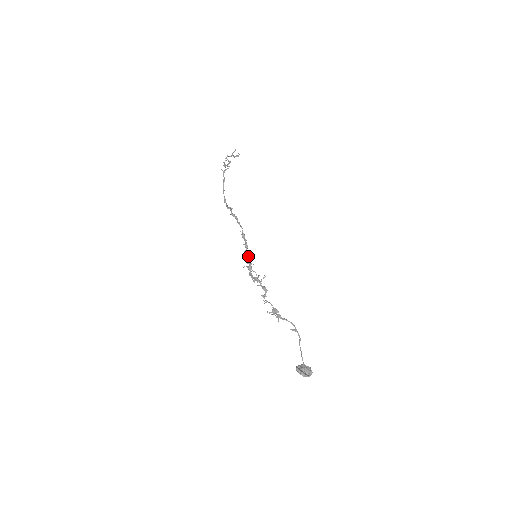
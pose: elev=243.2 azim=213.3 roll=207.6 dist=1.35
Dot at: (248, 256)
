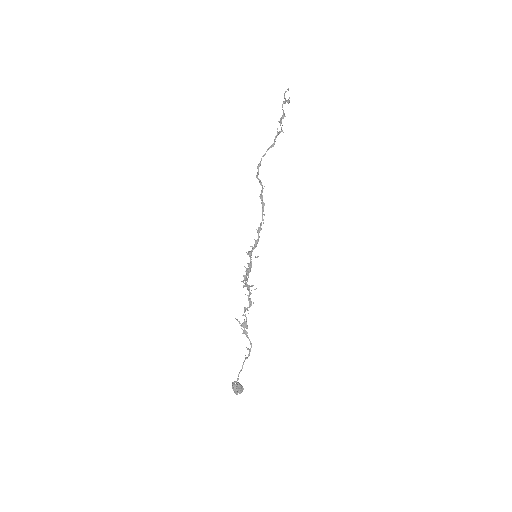
Dot at: occluded
